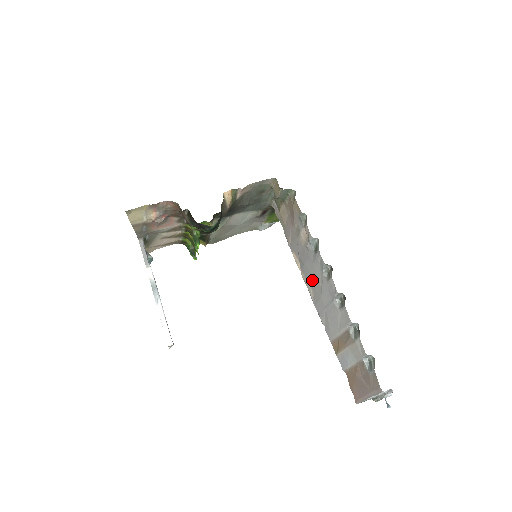
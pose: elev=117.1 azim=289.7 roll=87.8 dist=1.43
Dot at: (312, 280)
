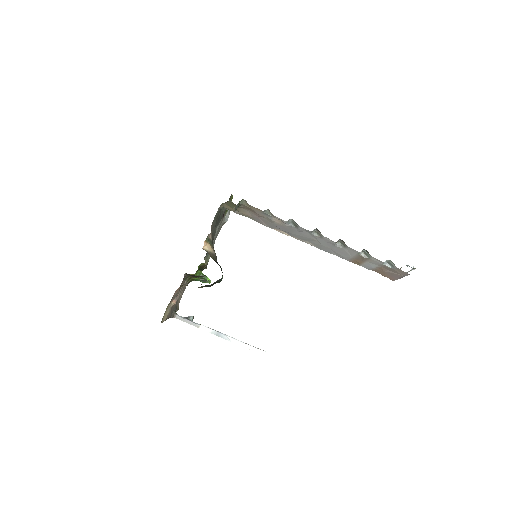
Dot at: (306, 239)
